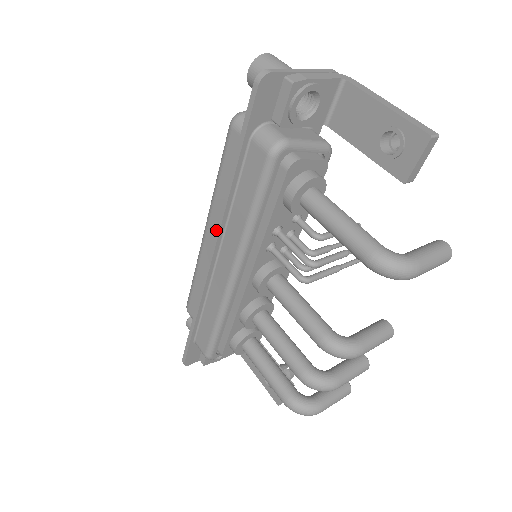
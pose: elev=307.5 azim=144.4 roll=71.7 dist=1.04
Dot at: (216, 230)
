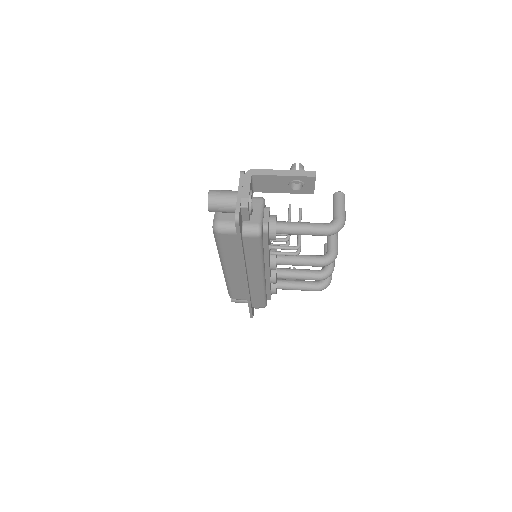
Dot at: (243, 271)
